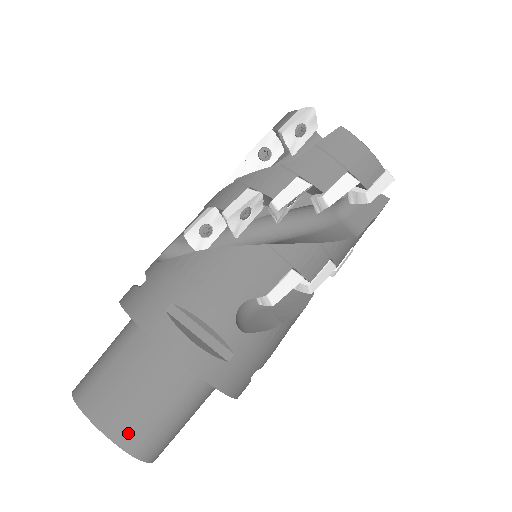
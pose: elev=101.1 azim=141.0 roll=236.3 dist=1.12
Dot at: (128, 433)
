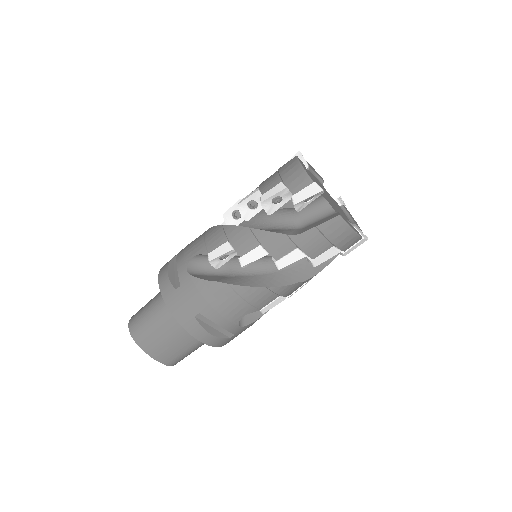
Dot at: (167, 358)
